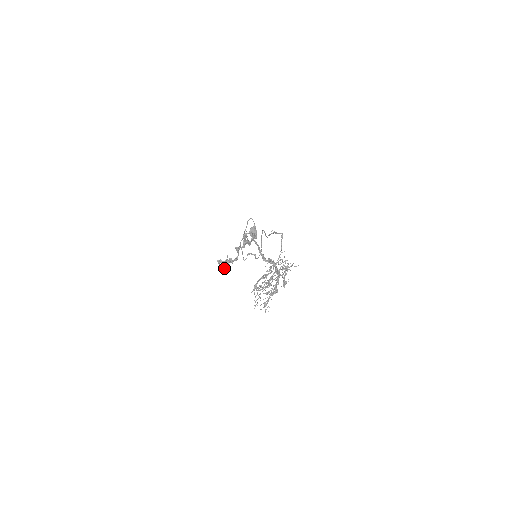
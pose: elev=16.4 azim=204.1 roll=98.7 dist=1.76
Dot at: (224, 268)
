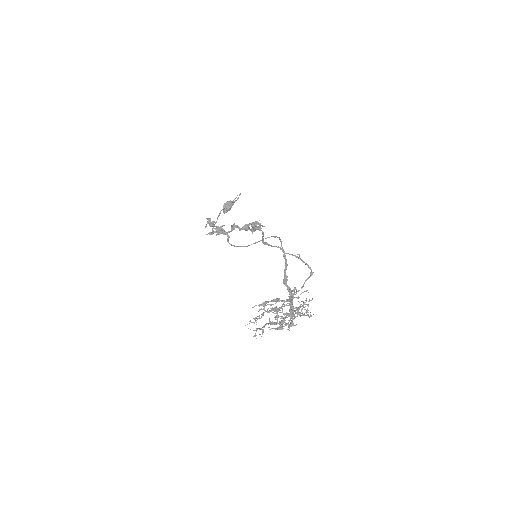
Dot at: (211, 233)
